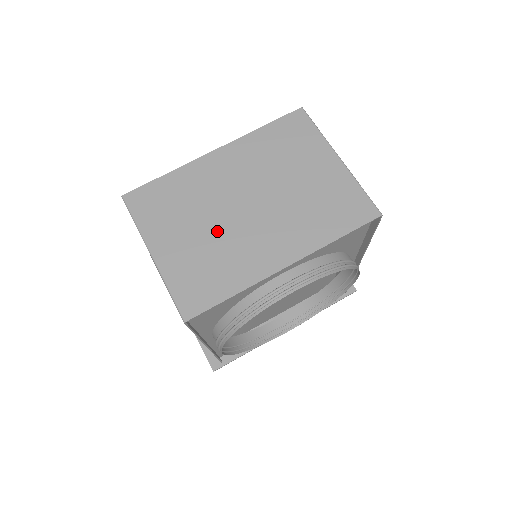
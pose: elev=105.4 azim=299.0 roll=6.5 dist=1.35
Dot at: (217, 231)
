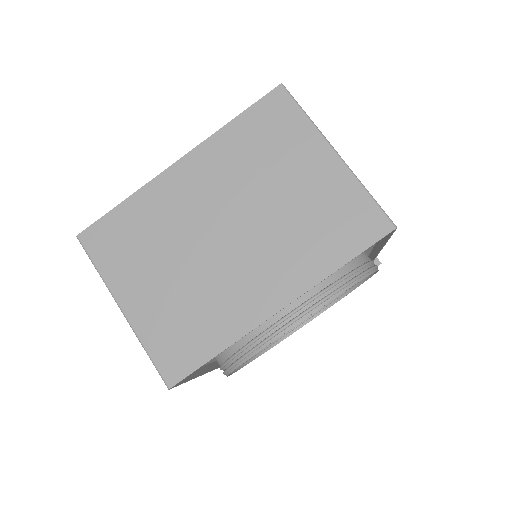
Dot at: (192, 271)
